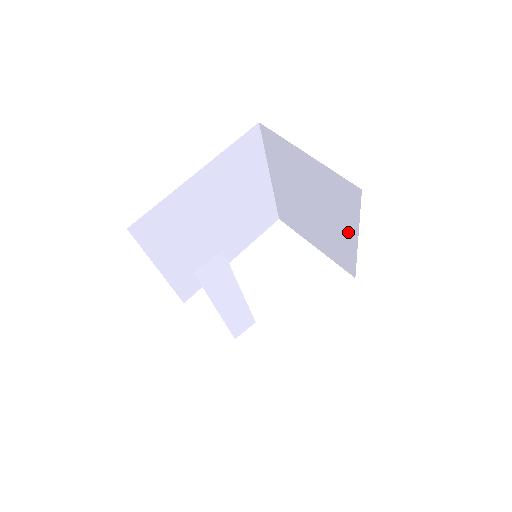
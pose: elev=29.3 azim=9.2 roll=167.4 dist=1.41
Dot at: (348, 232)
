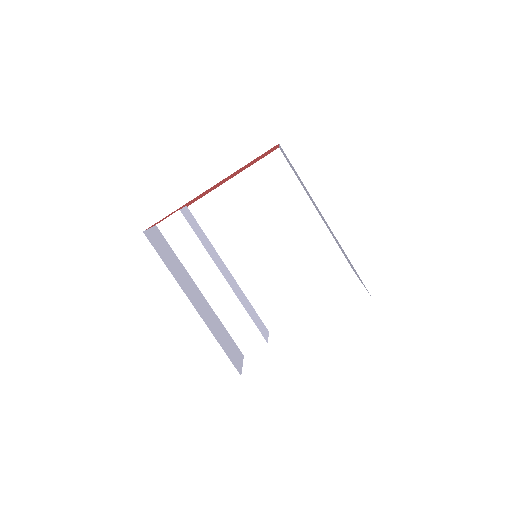
Dot at: occluded
